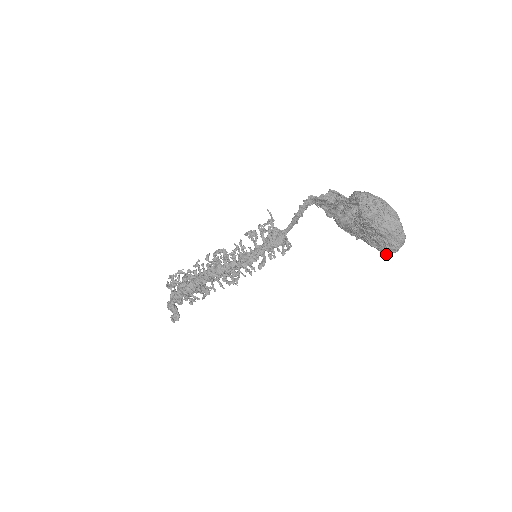
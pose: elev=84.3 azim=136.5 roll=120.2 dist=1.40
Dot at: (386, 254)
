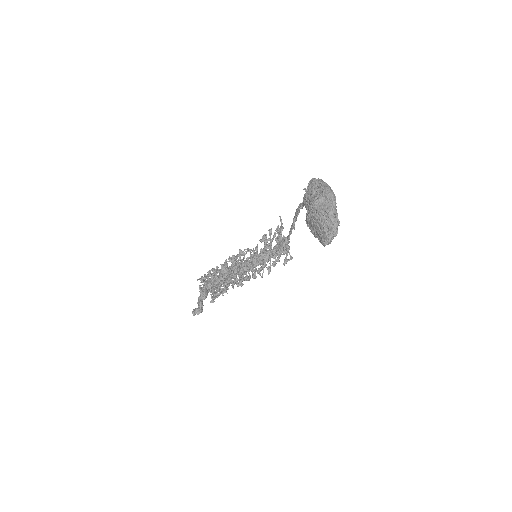
Dot at: (323, 245)
